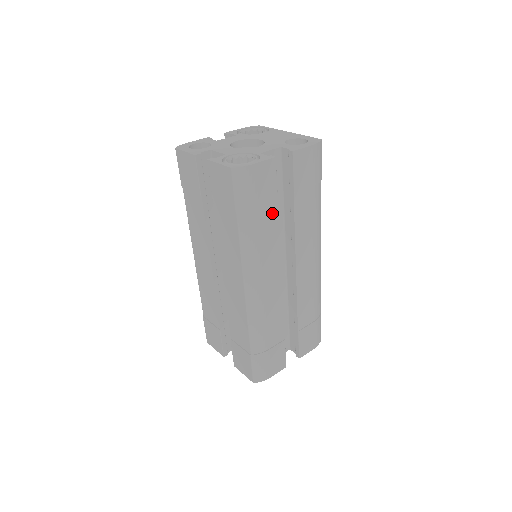
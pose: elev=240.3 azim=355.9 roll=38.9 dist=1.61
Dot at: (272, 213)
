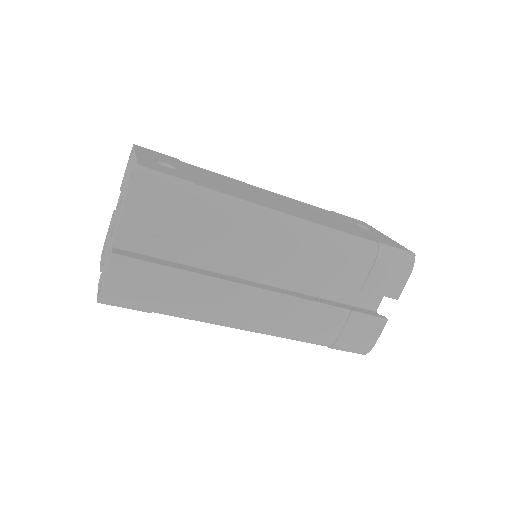
Dot at: (180, 278)
